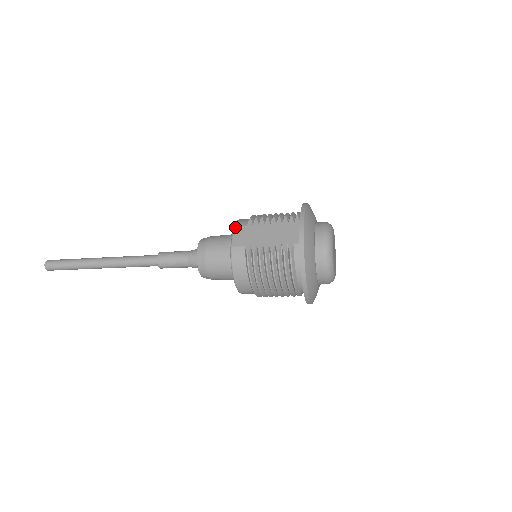
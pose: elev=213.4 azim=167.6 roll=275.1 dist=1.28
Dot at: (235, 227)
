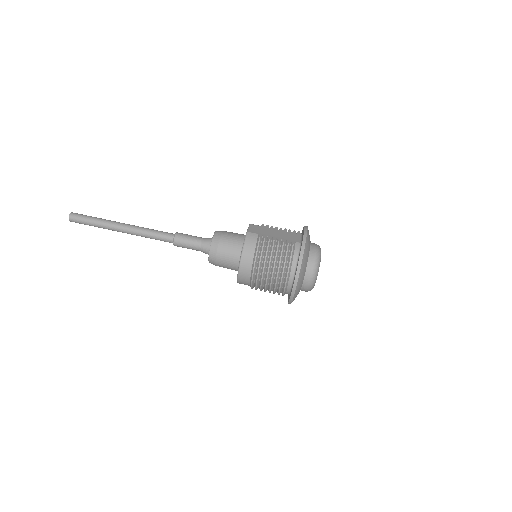
Dot at: (251, 224)
